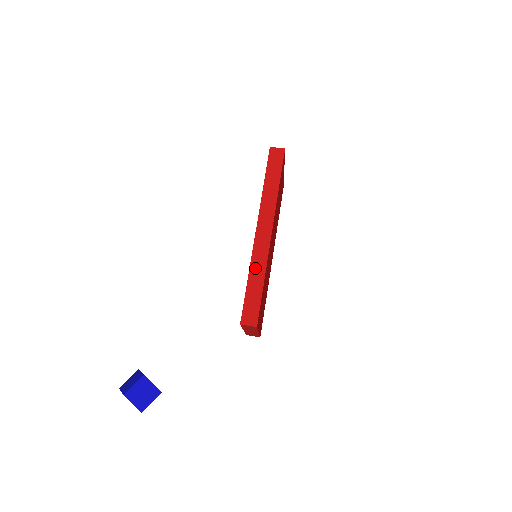
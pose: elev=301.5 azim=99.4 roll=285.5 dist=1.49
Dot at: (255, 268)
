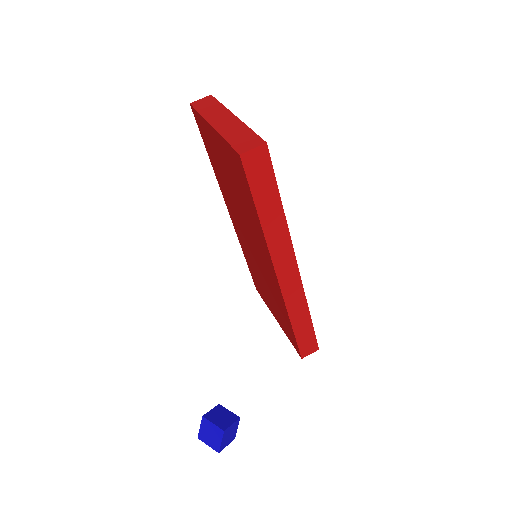
Dot at: (295, 312)
